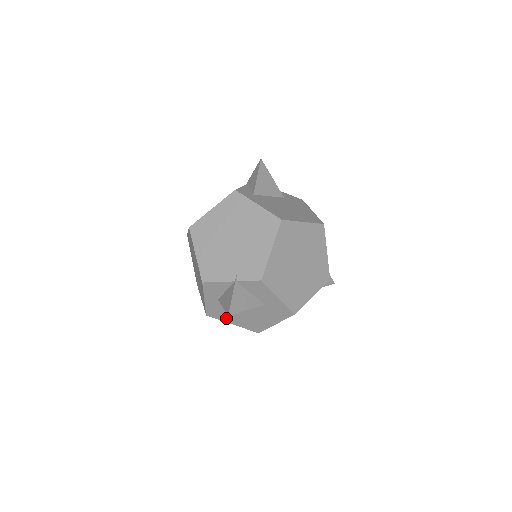
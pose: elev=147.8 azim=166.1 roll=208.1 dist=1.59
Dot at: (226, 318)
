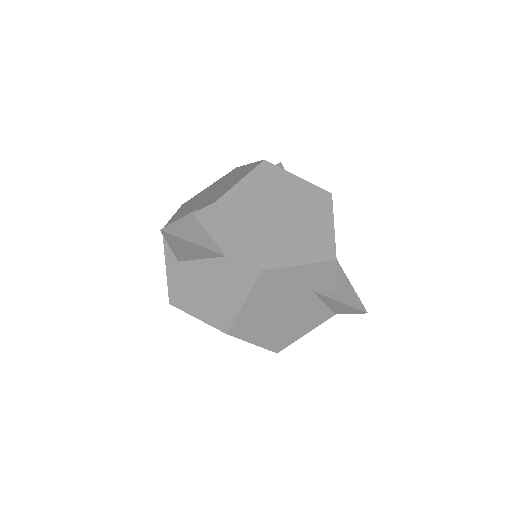
Dot at: (189, 304)
